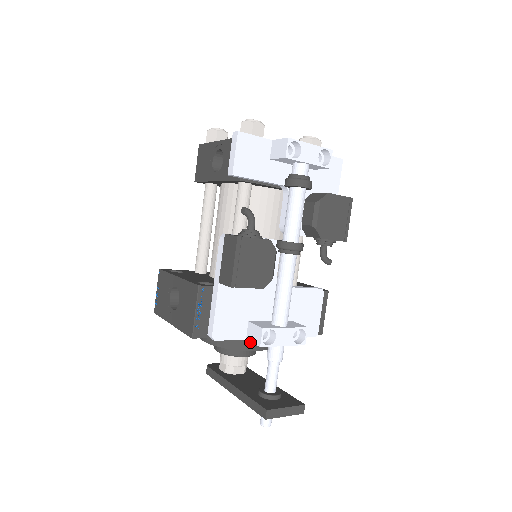
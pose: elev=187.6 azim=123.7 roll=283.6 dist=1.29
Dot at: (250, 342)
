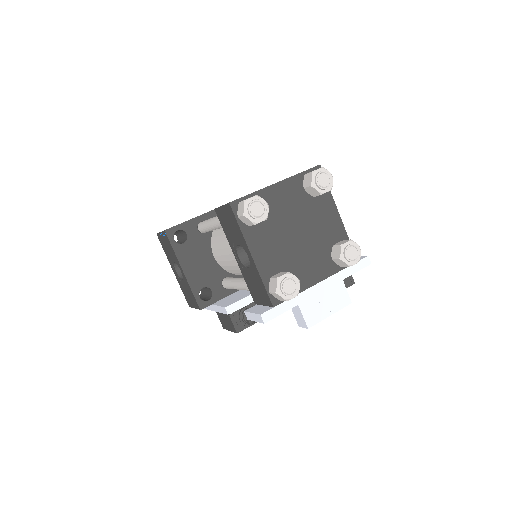
Dot at: occluded
